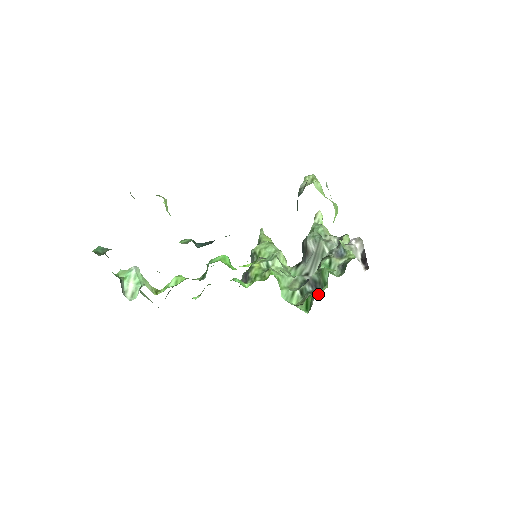
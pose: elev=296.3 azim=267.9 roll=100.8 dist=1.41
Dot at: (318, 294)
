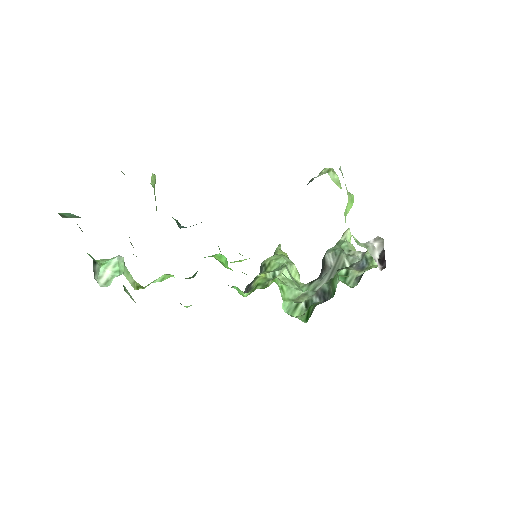
Dot at: occluded
